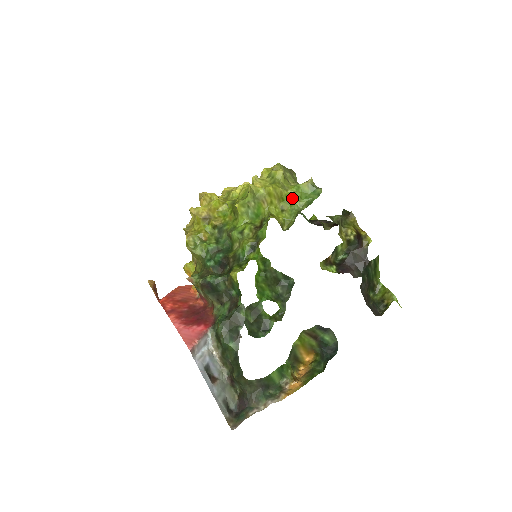
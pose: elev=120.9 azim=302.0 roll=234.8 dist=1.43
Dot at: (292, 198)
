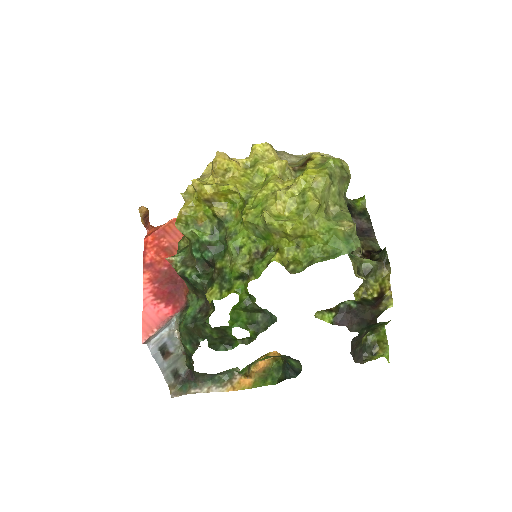
Dot at: (316, 238)
